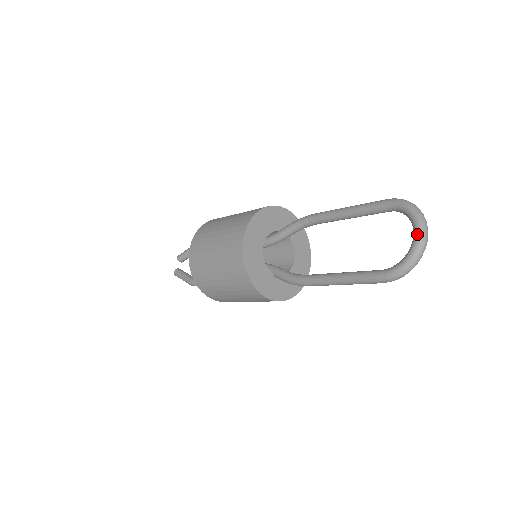
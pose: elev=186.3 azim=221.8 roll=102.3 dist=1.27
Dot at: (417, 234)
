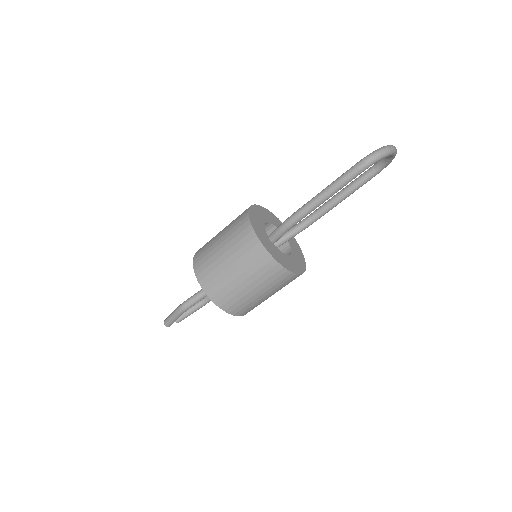
Dot at: occluded
